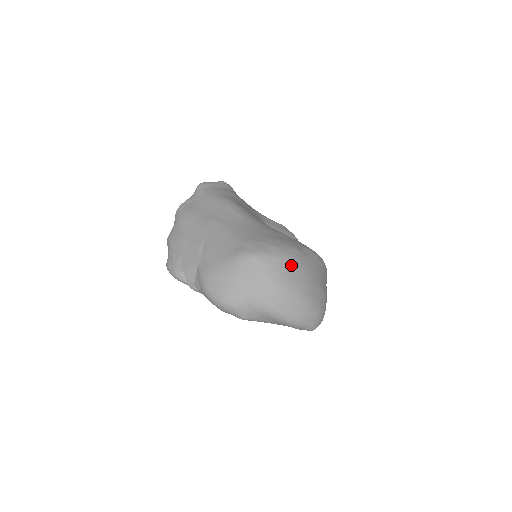
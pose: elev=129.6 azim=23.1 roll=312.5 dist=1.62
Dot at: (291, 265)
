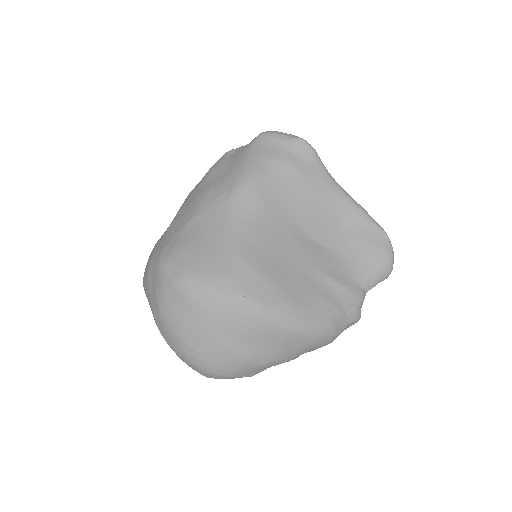
Dot at: (183, 302)
